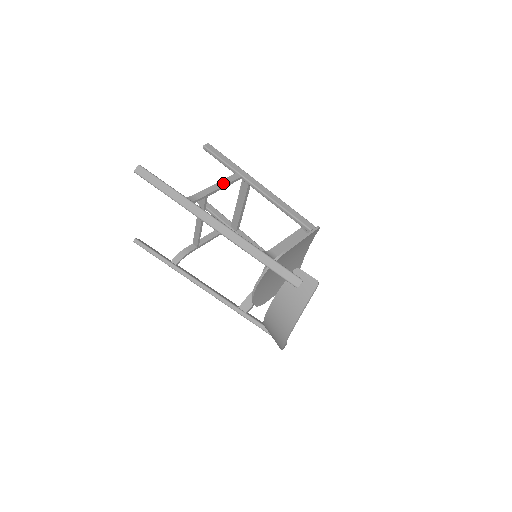
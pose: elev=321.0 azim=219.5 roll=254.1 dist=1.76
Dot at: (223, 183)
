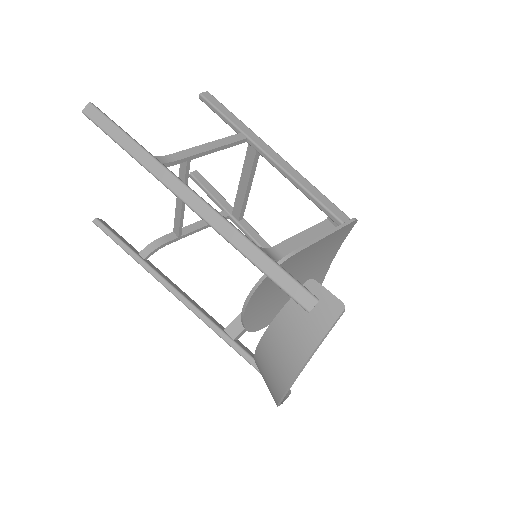
Dot at: (217, 144)
